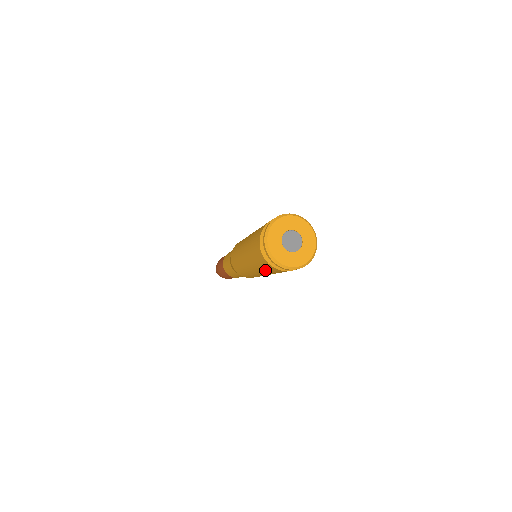
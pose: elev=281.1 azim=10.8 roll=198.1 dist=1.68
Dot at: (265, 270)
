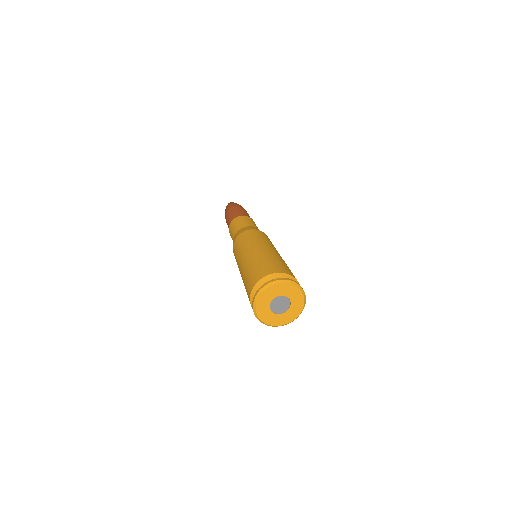
Dot at: occluded
